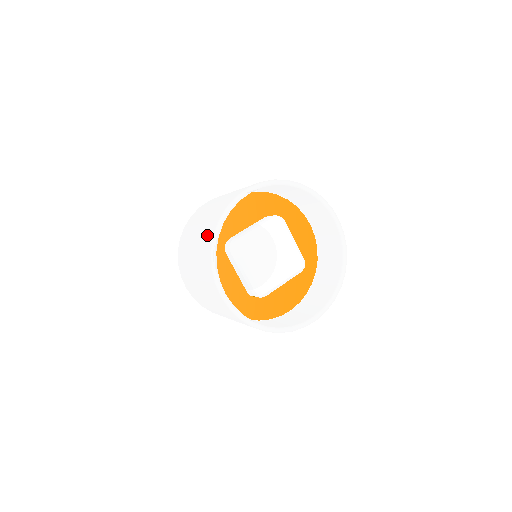
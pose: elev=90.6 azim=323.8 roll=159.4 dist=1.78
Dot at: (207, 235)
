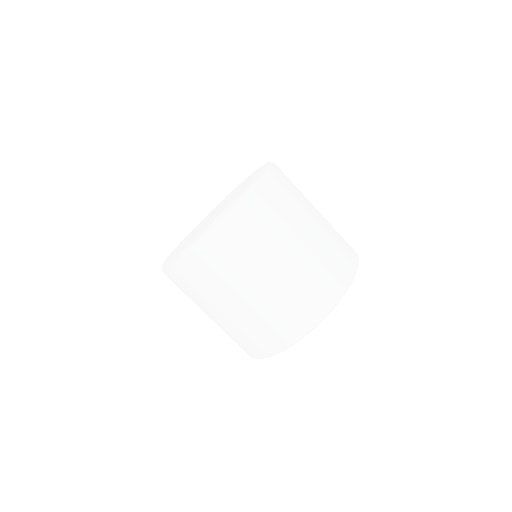
Dot at: (255, 345)
